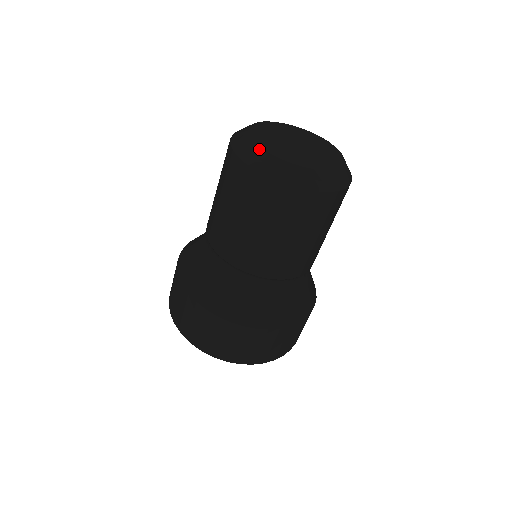
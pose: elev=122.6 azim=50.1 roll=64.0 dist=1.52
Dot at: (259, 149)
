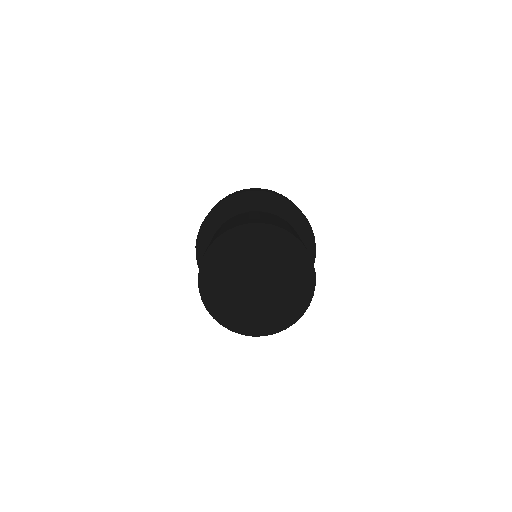
Dot at: (209, 291)
